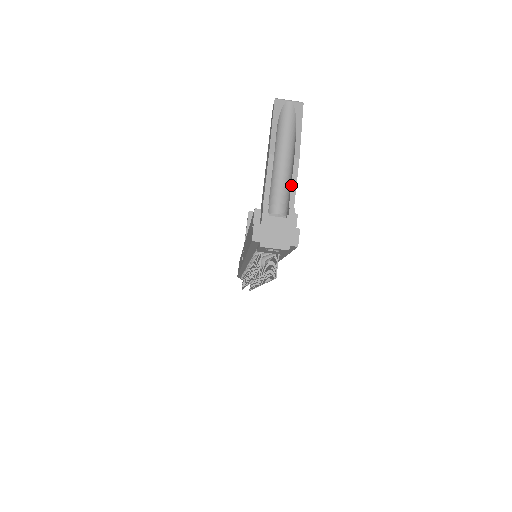
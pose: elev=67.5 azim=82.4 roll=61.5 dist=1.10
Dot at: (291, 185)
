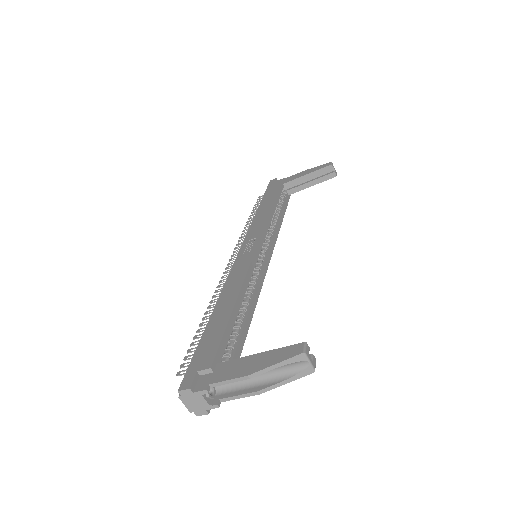
Dot at: (237, 396)
